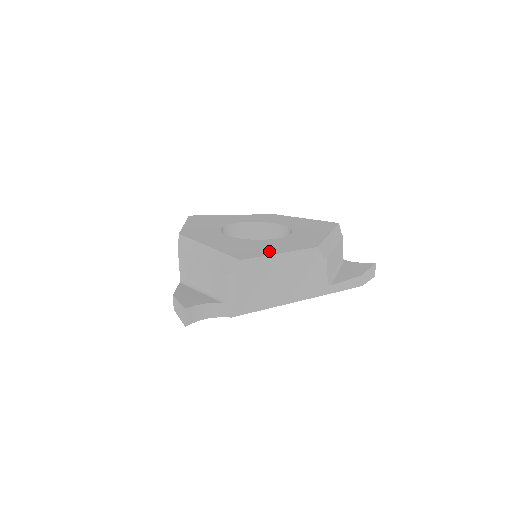
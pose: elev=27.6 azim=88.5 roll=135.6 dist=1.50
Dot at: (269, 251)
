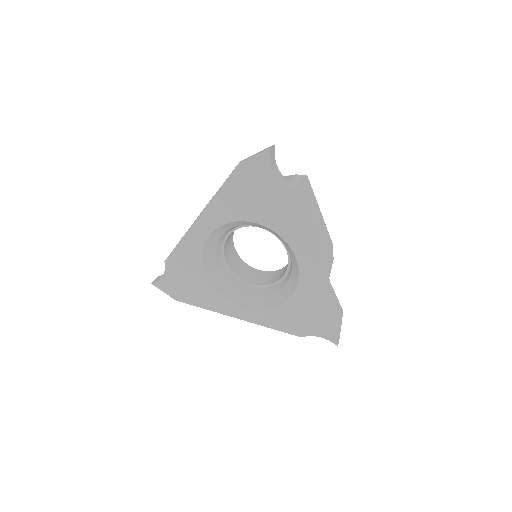
Dot at: occluded
